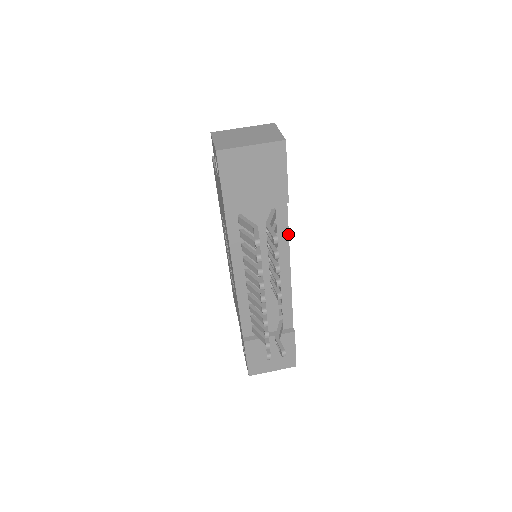
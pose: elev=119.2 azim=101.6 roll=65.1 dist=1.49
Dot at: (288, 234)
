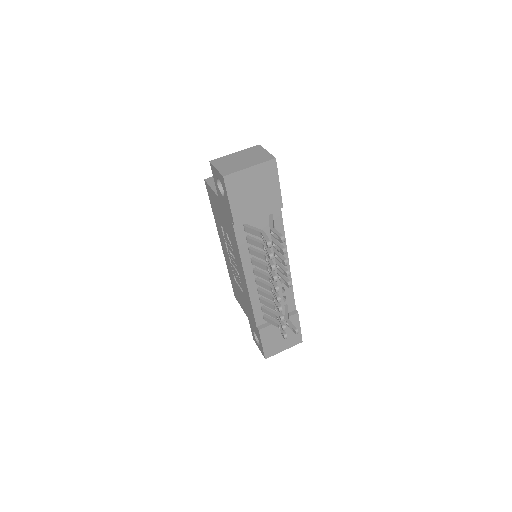
Dot at: (284, 232)
